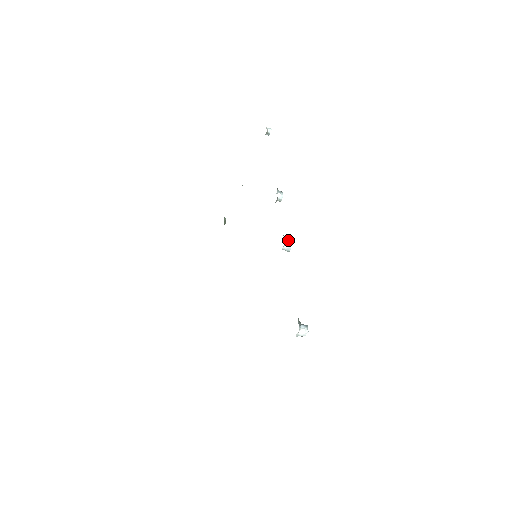
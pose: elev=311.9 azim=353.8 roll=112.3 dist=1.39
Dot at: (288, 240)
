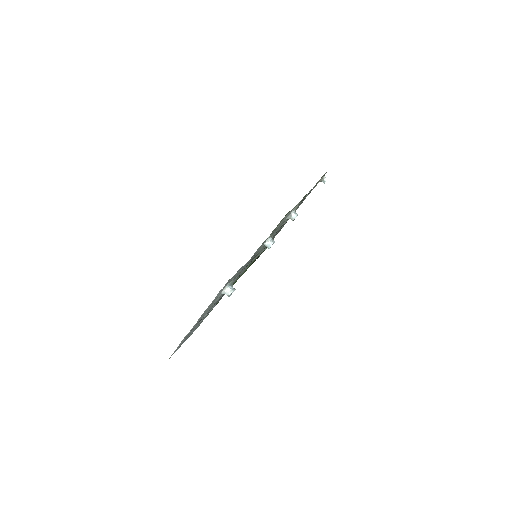
Dot at: (273, 240)
